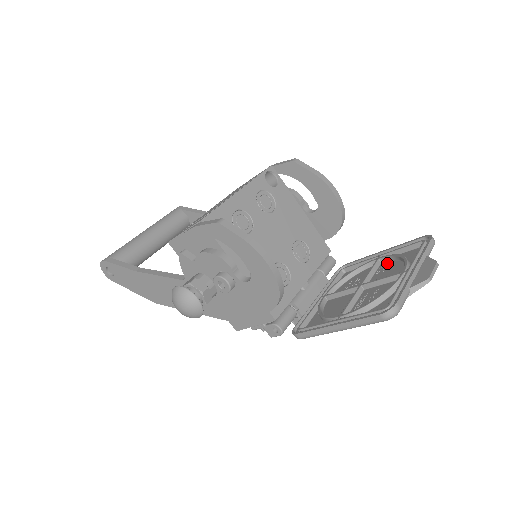
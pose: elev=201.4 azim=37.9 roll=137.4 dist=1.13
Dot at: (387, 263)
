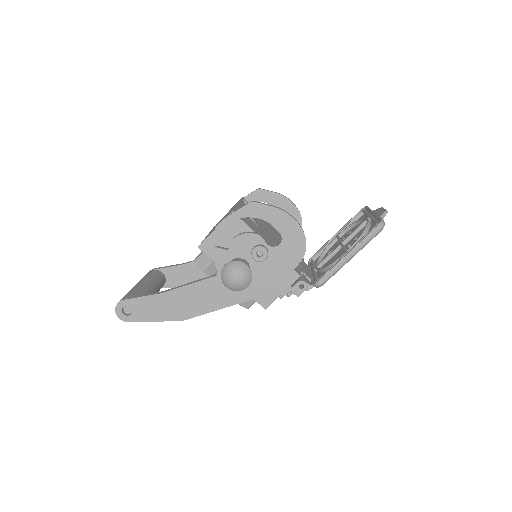
Dot at: (345, 234)
